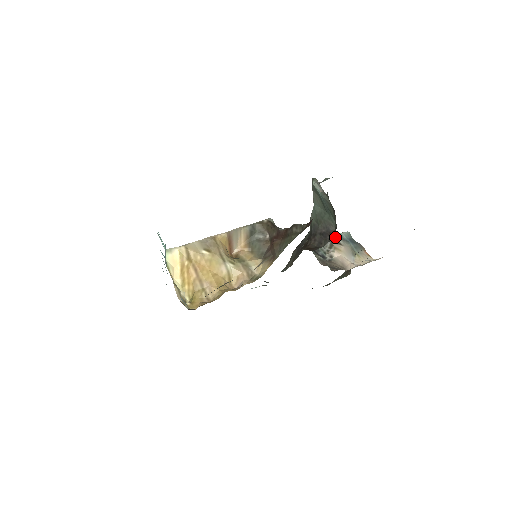
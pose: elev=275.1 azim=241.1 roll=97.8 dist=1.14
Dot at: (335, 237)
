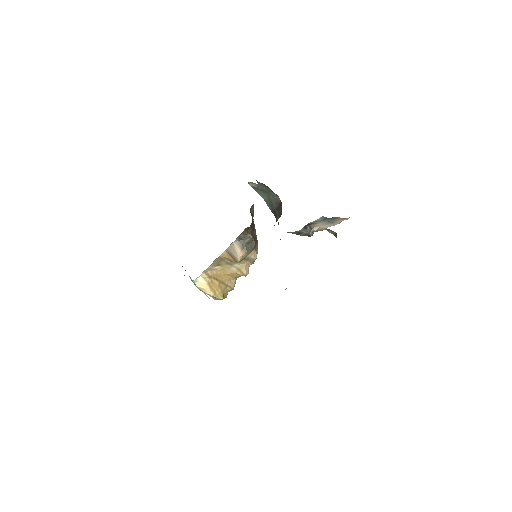
Dot at: (312, 223)
